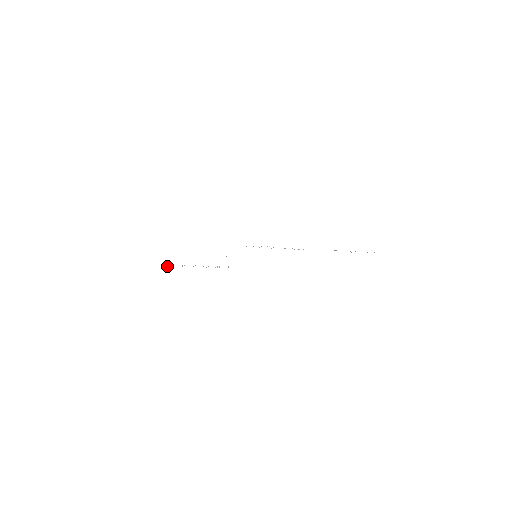
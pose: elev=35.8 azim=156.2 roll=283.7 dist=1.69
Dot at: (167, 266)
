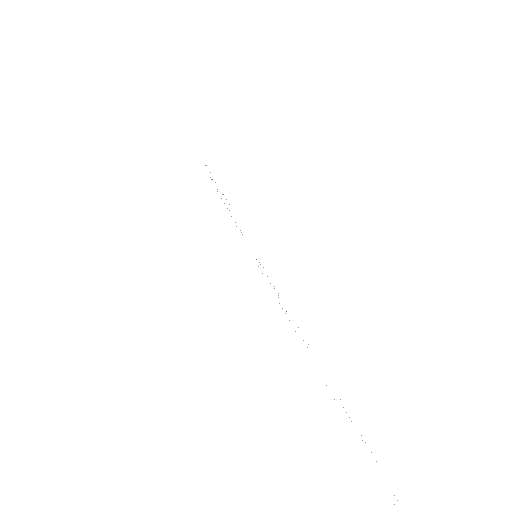
Dot at: occluded
